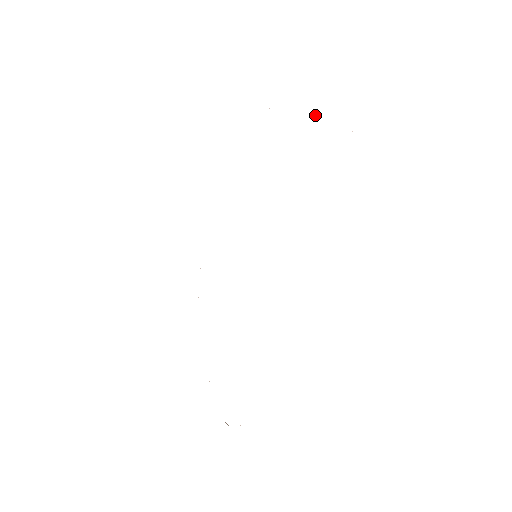
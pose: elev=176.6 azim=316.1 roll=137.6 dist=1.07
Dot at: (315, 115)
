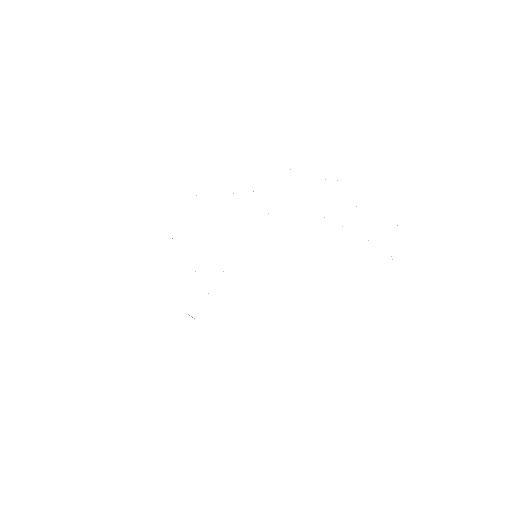
Dot at: occluded
